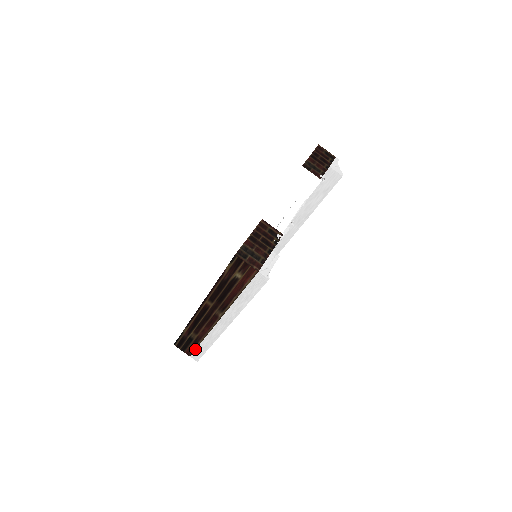
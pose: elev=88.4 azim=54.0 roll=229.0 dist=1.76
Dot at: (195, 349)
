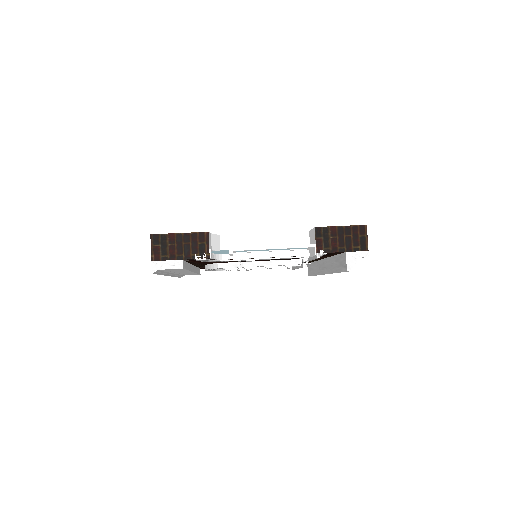
Dot at: occluded
